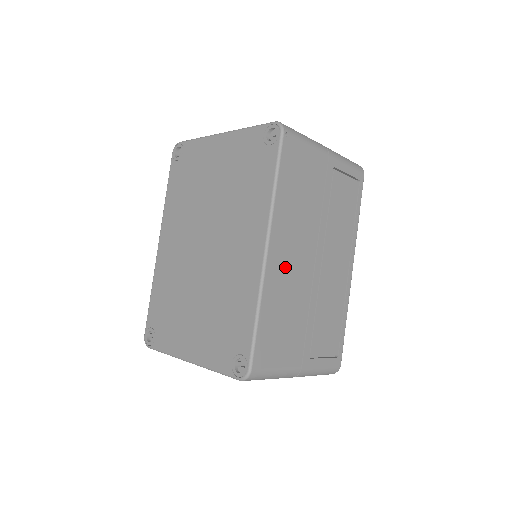
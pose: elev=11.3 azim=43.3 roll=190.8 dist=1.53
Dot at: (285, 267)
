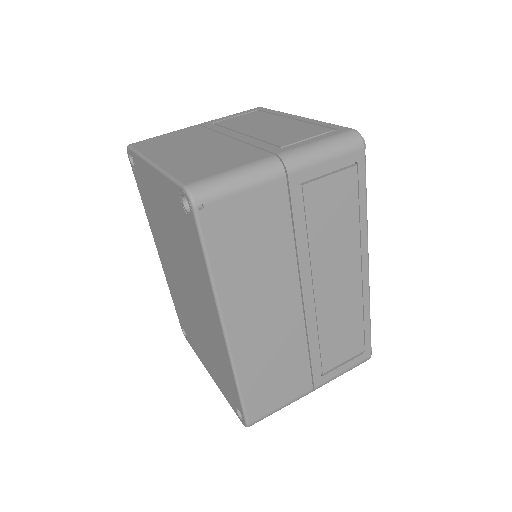
Dot at: (258, 331)
